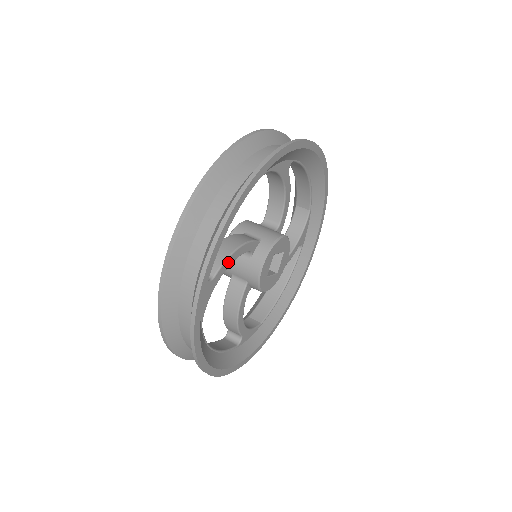
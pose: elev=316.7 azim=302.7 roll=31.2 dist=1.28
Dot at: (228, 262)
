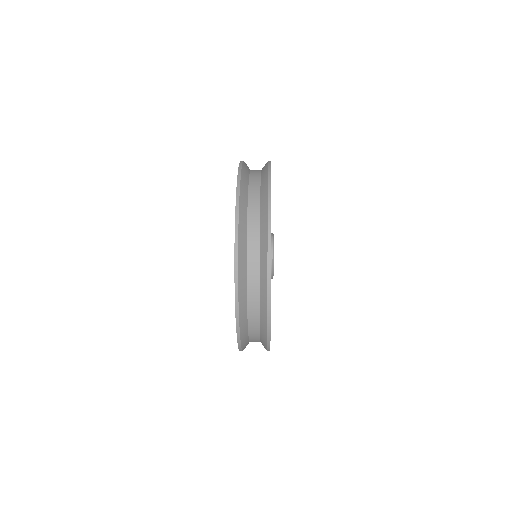
Dot at: occluded
